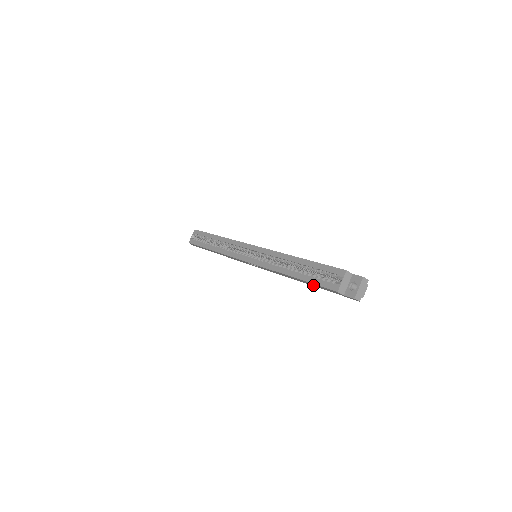
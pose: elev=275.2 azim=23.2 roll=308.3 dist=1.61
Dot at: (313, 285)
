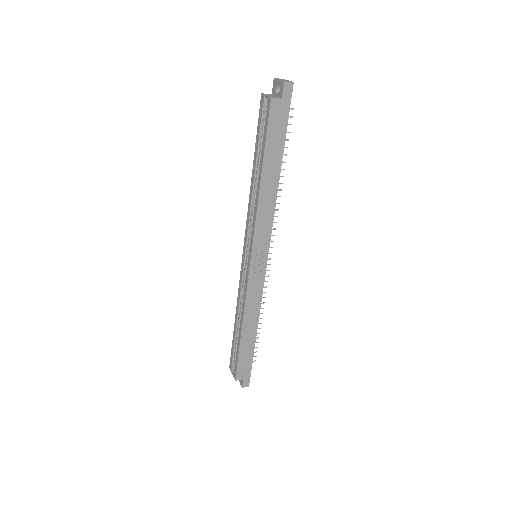
Dot at: (277, 153)
